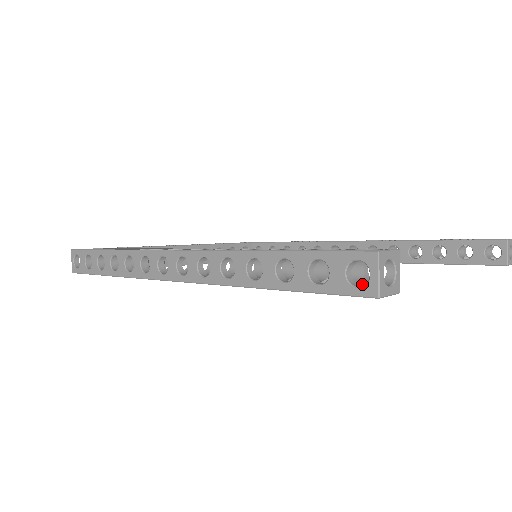
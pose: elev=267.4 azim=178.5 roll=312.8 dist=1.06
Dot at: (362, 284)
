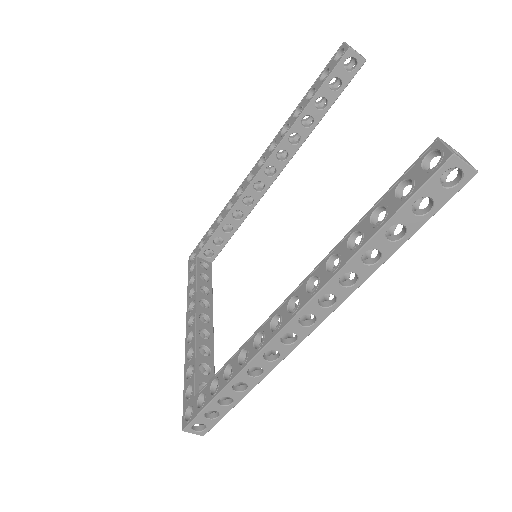
Dot at: (441, 179)
